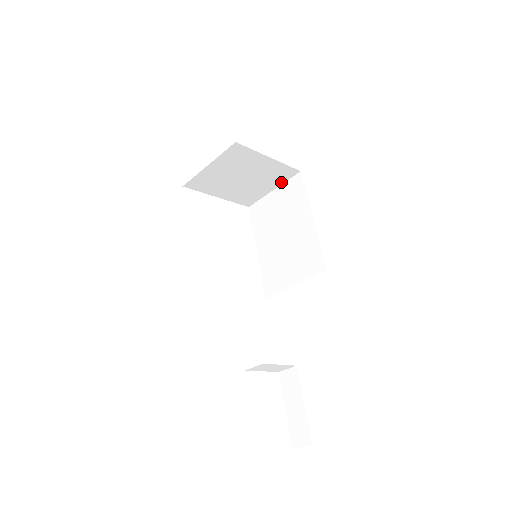
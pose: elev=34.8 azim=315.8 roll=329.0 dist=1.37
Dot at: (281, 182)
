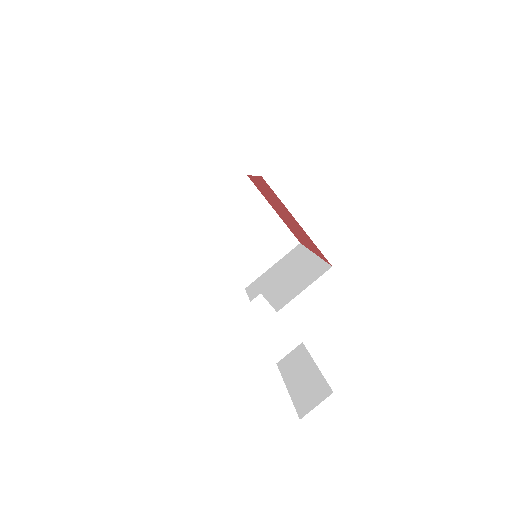
Dot at: (281, 255)
